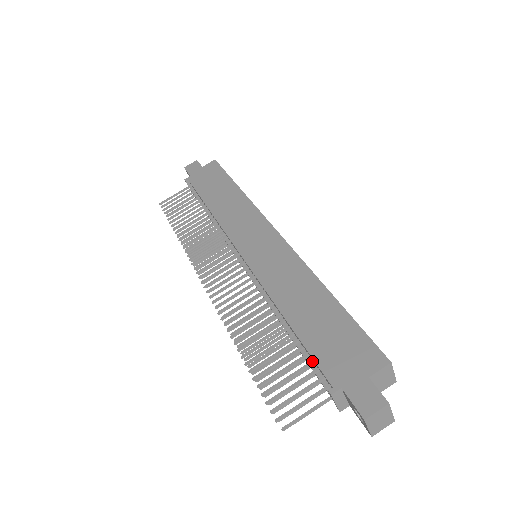
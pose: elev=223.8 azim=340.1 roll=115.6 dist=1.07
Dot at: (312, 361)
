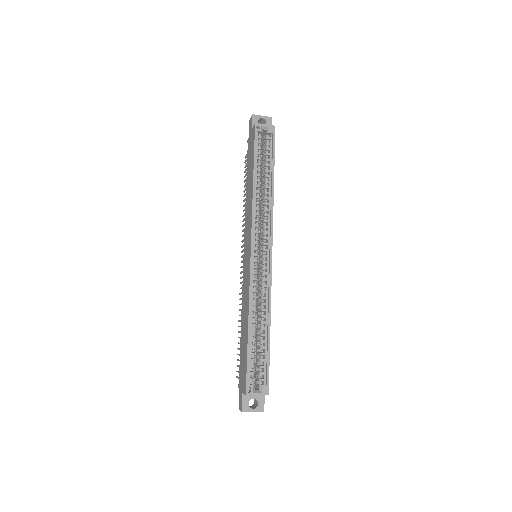
Dot at: occluded
